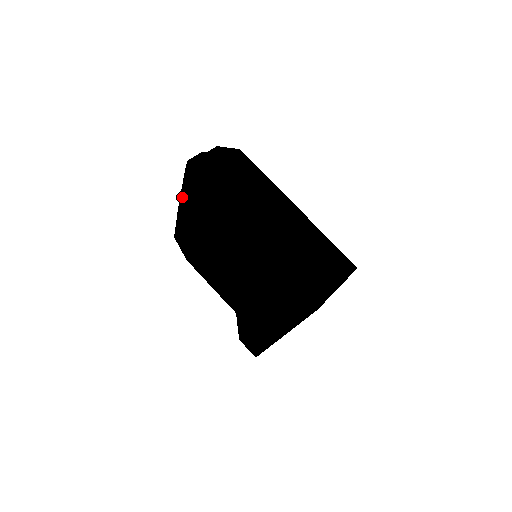
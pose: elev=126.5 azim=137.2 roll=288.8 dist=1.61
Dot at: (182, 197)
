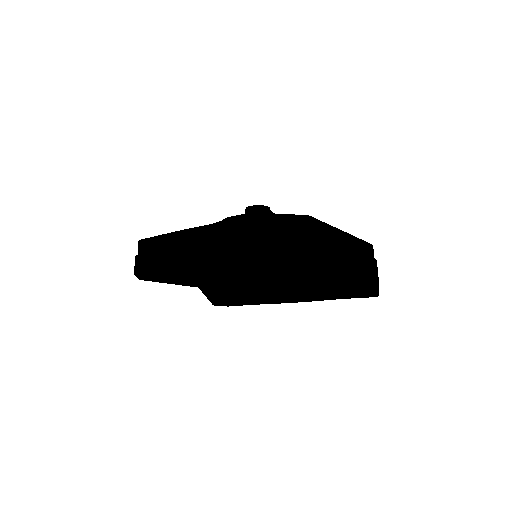
Dot at: (212, 264)
